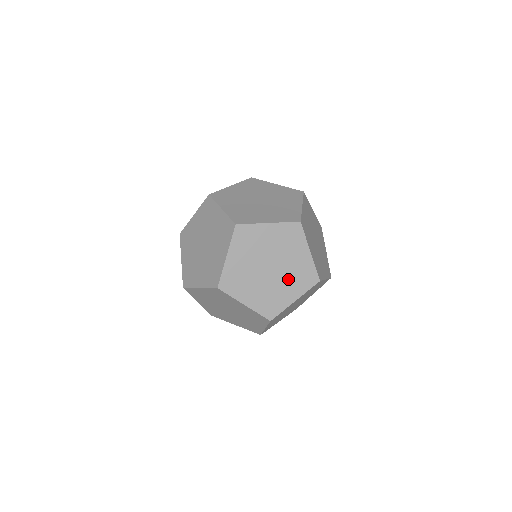
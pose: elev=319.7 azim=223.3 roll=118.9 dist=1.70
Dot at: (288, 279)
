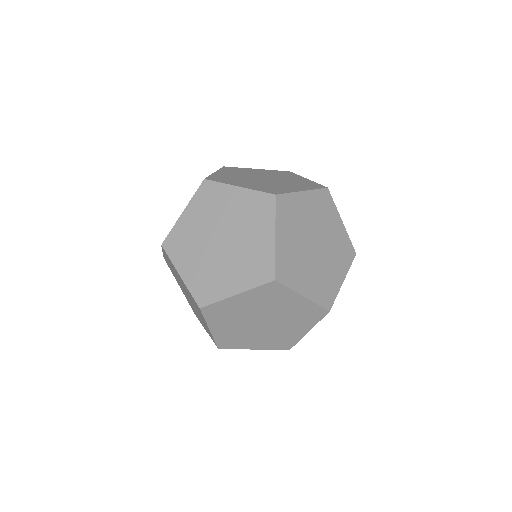
Dot at: (237, 262)
